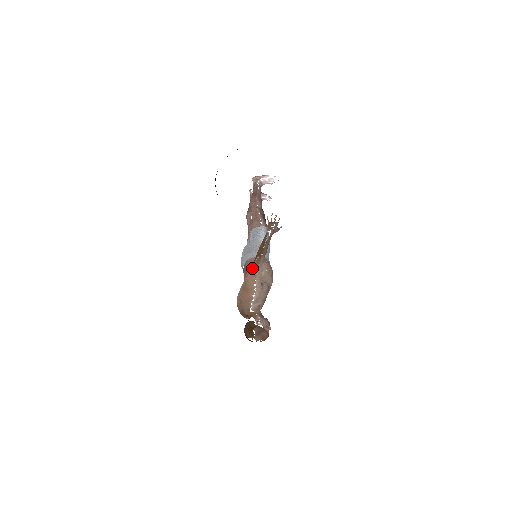
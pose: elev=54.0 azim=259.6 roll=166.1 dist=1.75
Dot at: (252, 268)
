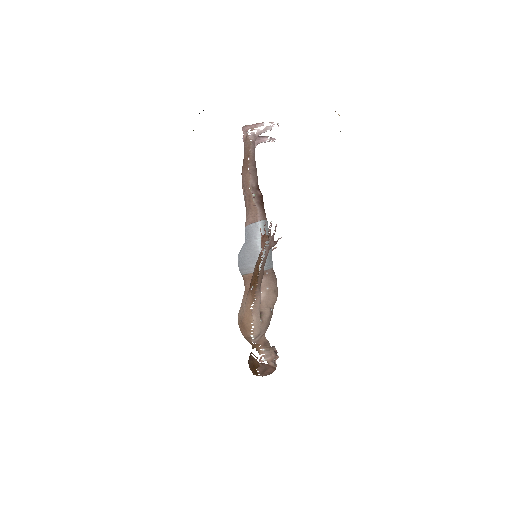
Dot at: (247, 302)
